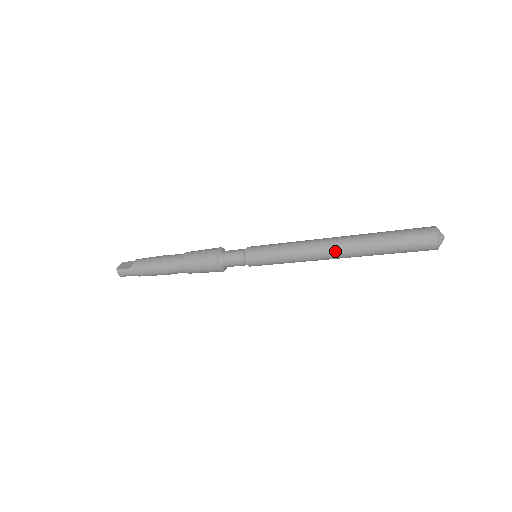
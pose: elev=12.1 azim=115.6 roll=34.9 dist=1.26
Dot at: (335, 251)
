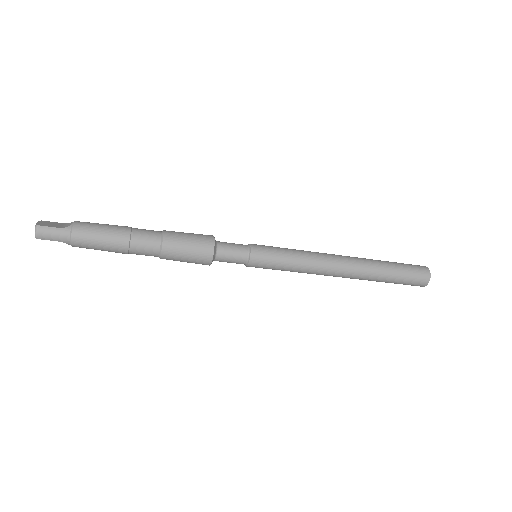
Dot at: (348, 267)
